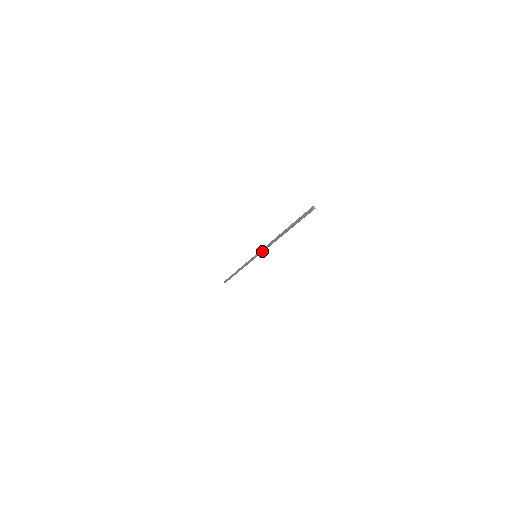
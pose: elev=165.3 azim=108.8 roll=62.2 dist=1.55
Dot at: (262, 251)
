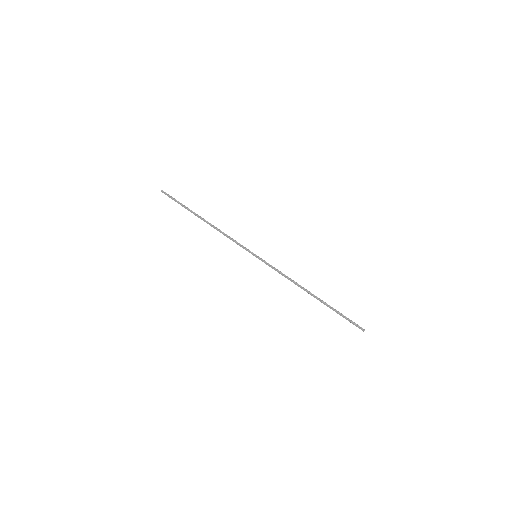
Dot at: (271, 266)
